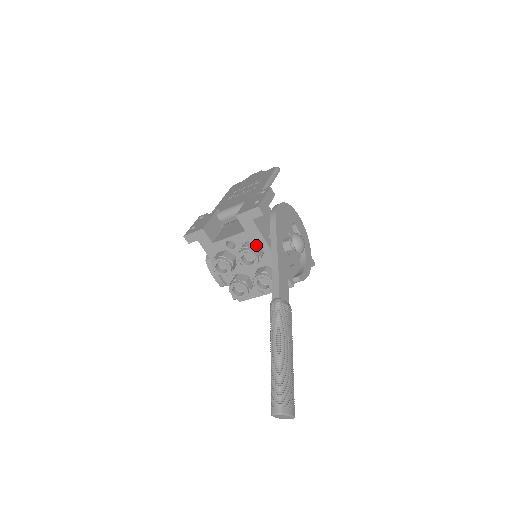
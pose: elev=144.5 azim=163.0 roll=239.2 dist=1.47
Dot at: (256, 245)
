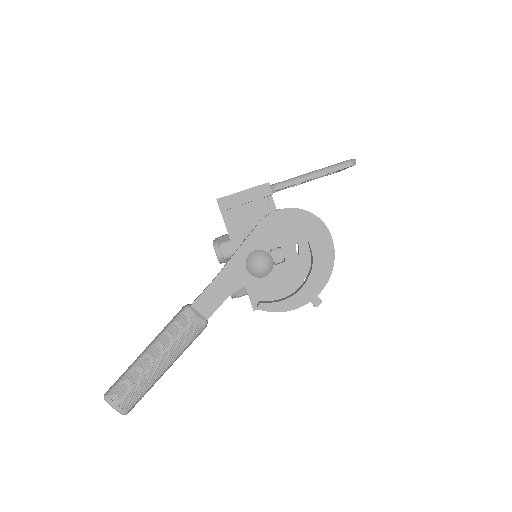
Dot at: (226, 242)
